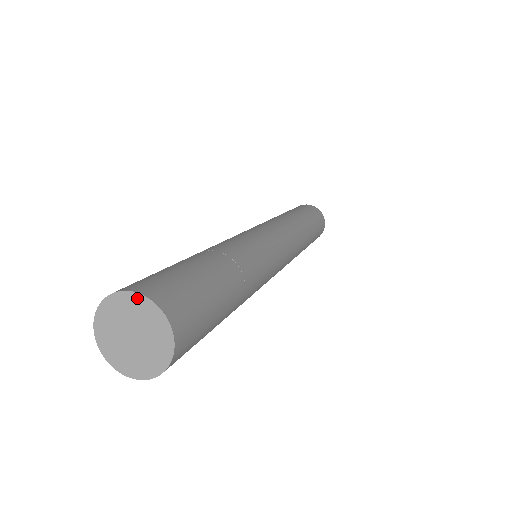
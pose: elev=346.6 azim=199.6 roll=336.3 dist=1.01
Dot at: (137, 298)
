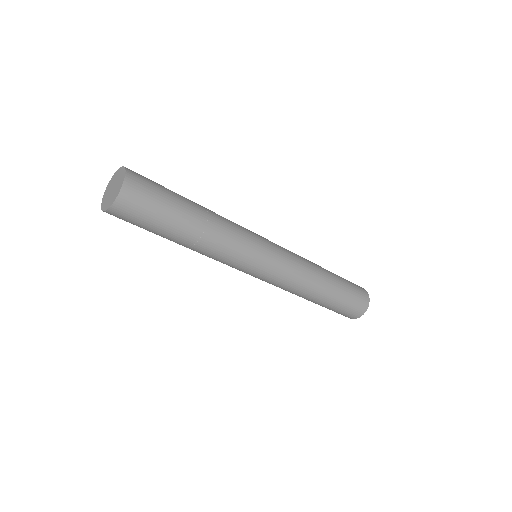
Dot at: (120, 169)
